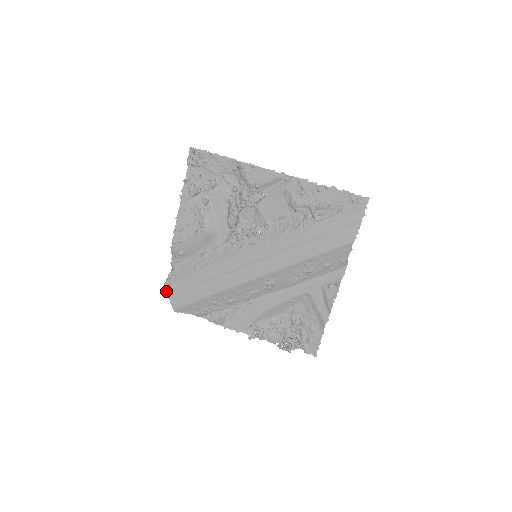
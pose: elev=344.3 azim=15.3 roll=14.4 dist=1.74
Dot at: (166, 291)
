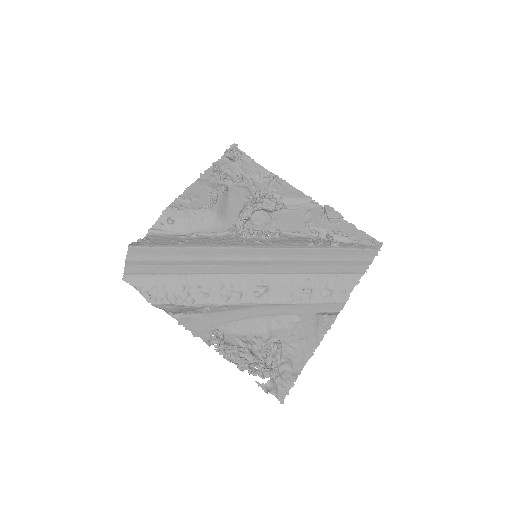
Dot at: (128, 251)
